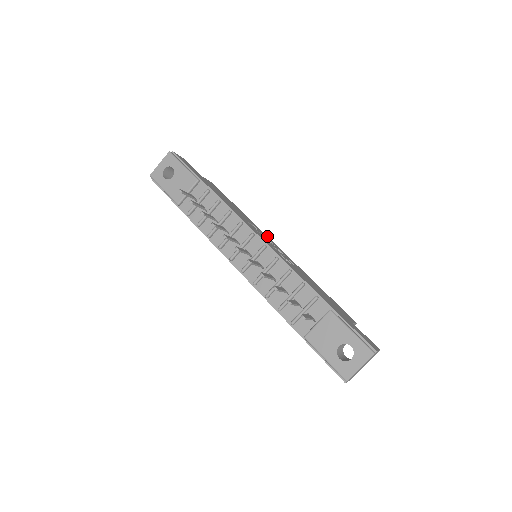
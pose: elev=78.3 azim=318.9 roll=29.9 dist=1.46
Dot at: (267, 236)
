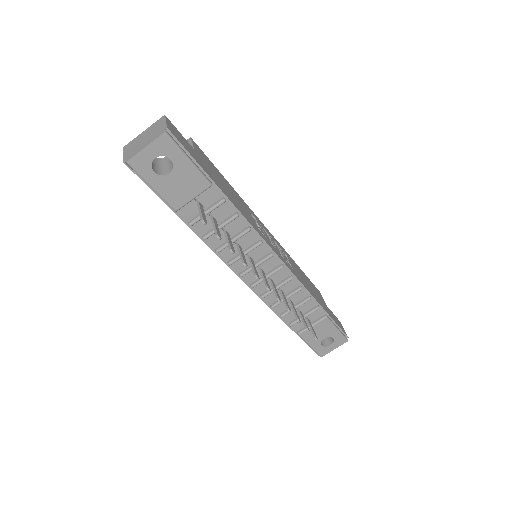
Dot at: (256, 216)
